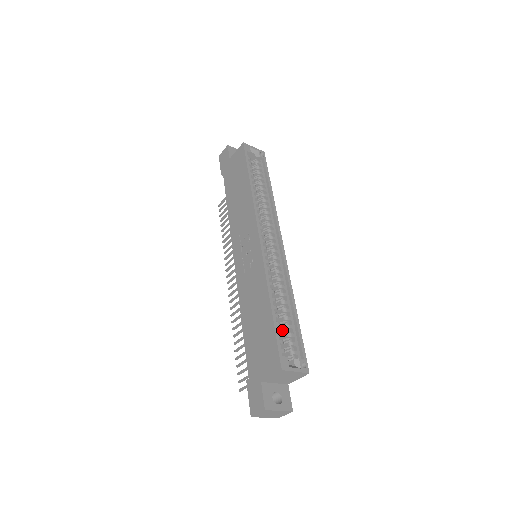
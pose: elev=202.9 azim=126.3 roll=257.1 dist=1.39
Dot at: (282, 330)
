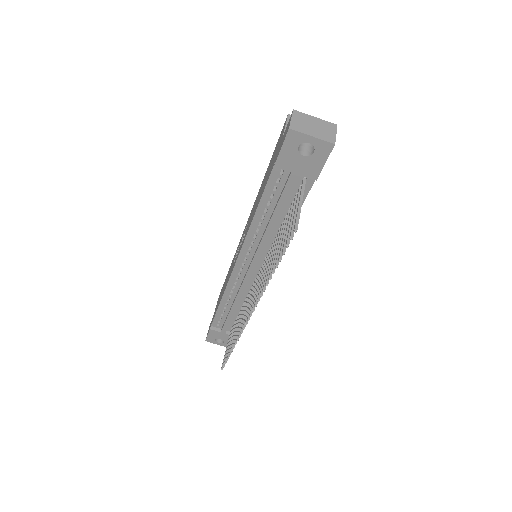
Dot at: occluded
